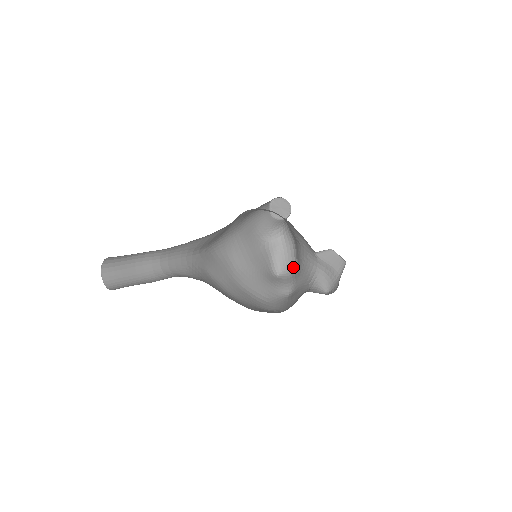
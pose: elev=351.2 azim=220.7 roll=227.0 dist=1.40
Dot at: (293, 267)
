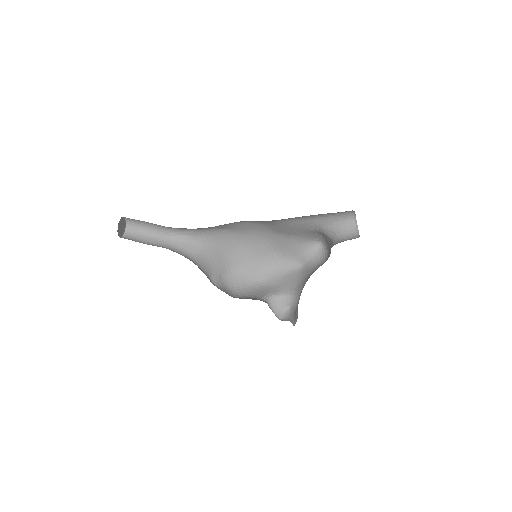
Dot at: (326, 258)
